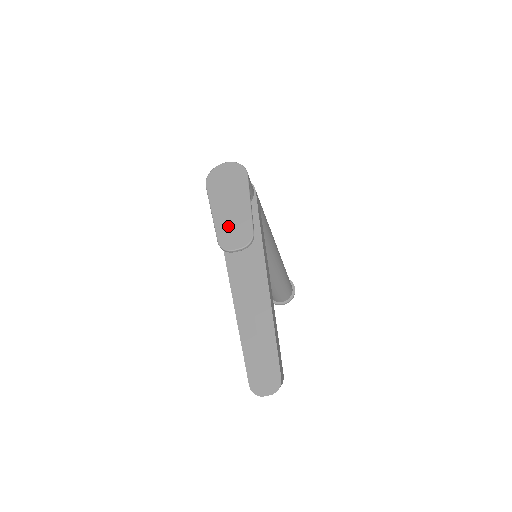
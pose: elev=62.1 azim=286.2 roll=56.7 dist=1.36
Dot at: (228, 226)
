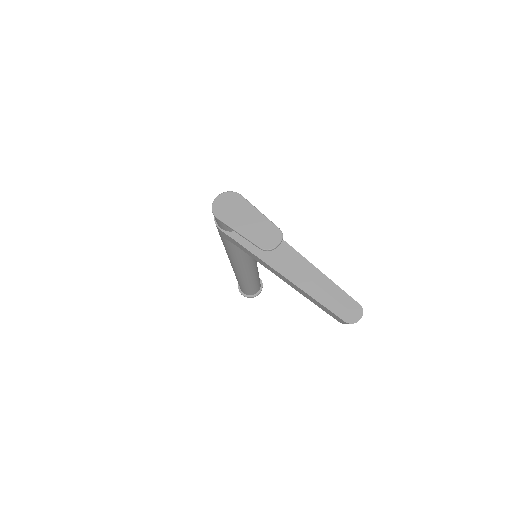
Dot at: (258, 234)
